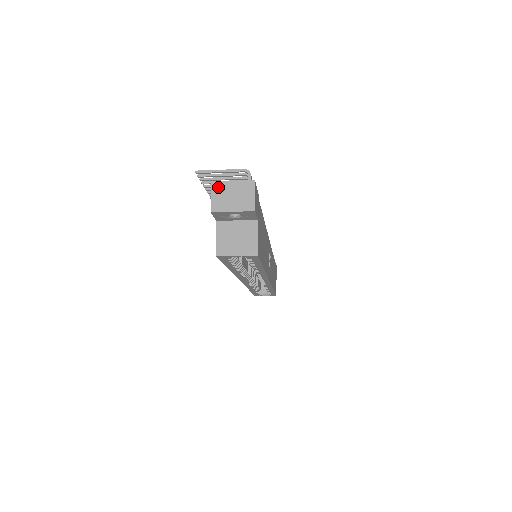
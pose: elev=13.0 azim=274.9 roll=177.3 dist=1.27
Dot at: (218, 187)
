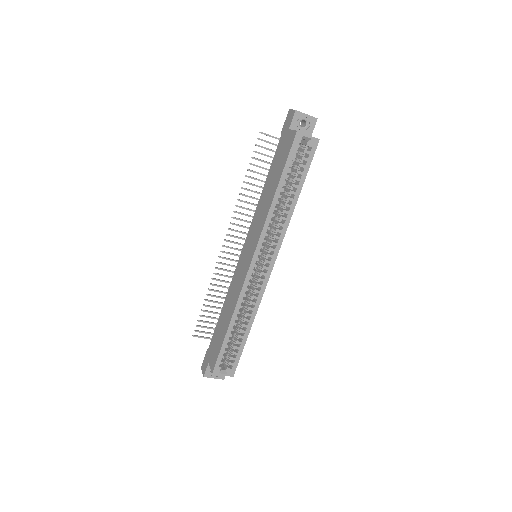
Dot at: occluded
